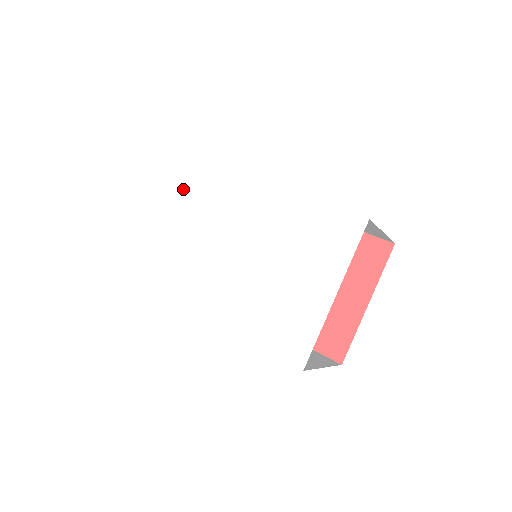
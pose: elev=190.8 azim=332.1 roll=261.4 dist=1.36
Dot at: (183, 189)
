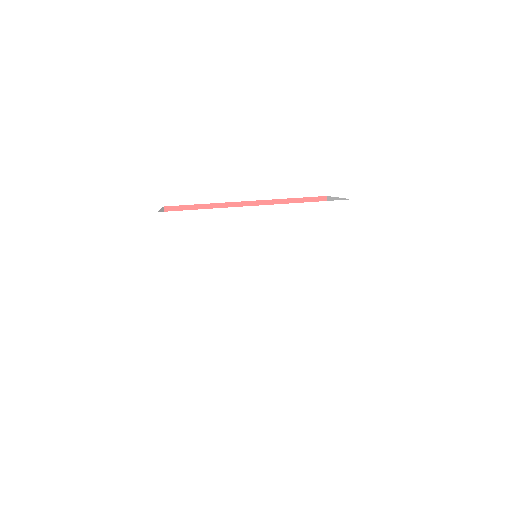
Dot at: (191, 241)
